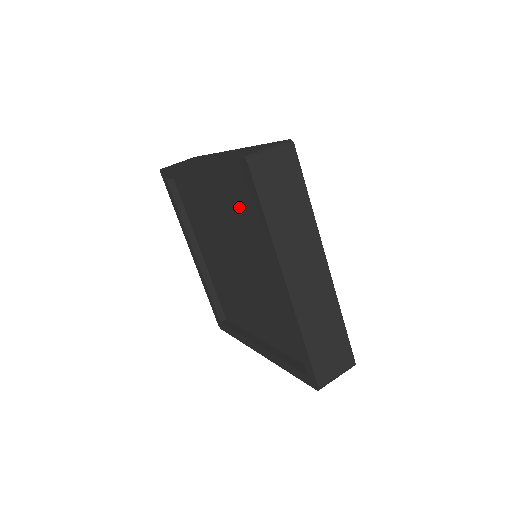
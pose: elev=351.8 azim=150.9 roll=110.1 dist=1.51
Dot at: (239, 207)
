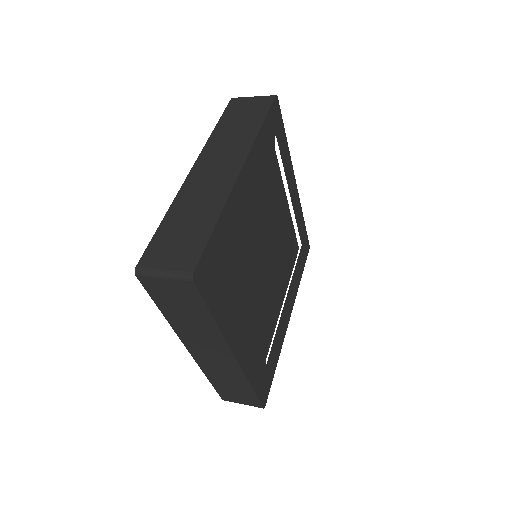
Dot at: occluded
